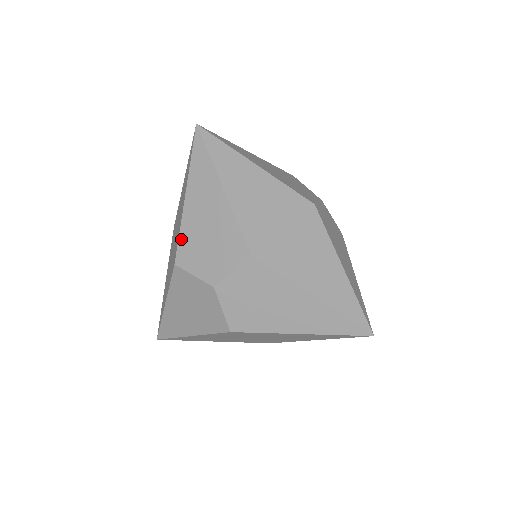
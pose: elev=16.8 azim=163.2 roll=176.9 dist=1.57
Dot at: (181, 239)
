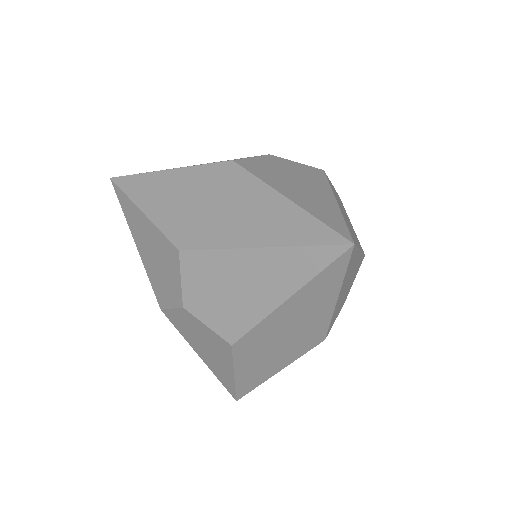
Dot at: occluded
